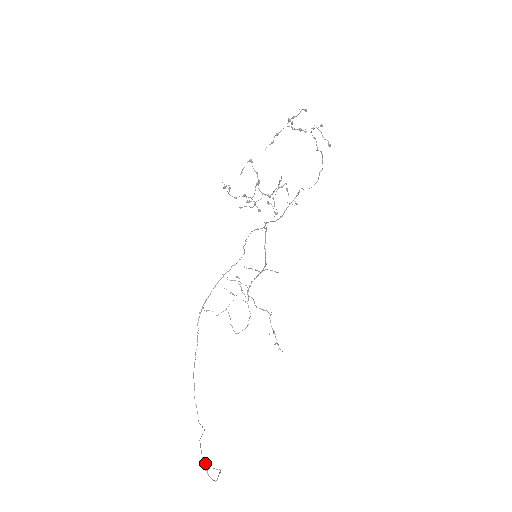
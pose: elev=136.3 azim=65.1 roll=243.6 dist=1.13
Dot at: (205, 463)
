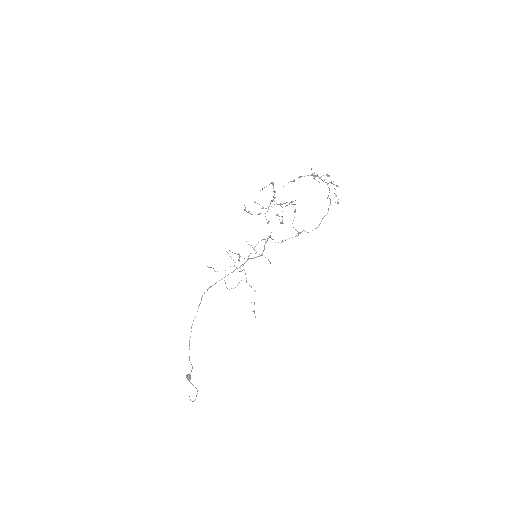
Dot at: (188, 377)
